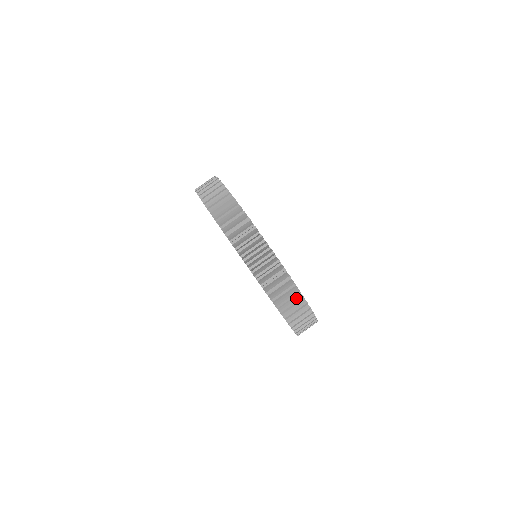
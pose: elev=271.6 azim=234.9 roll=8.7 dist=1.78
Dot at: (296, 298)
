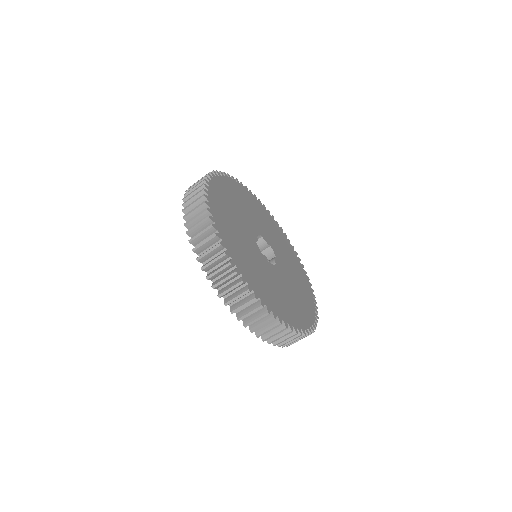
Dot at: occluded
